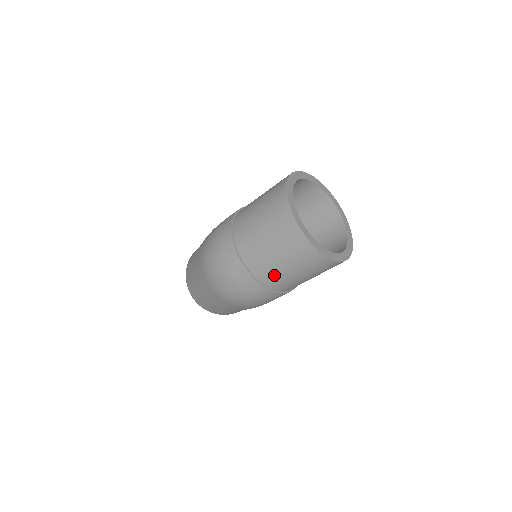
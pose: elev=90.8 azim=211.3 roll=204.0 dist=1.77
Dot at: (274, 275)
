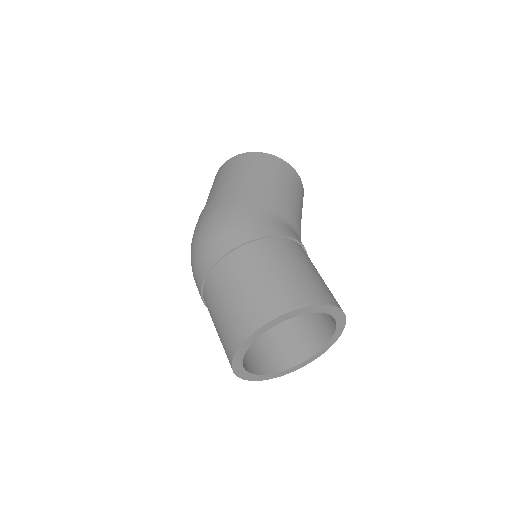
Dot at: occluded
